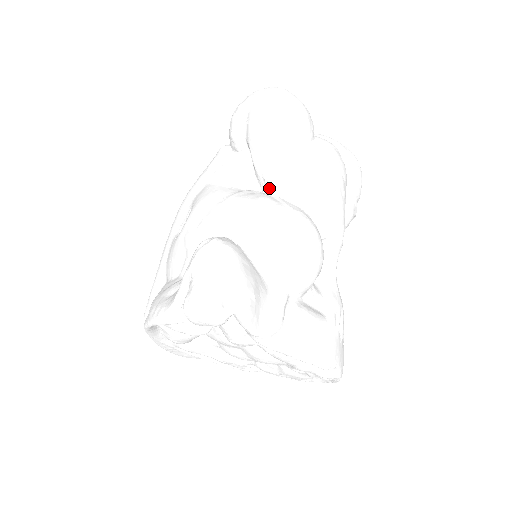
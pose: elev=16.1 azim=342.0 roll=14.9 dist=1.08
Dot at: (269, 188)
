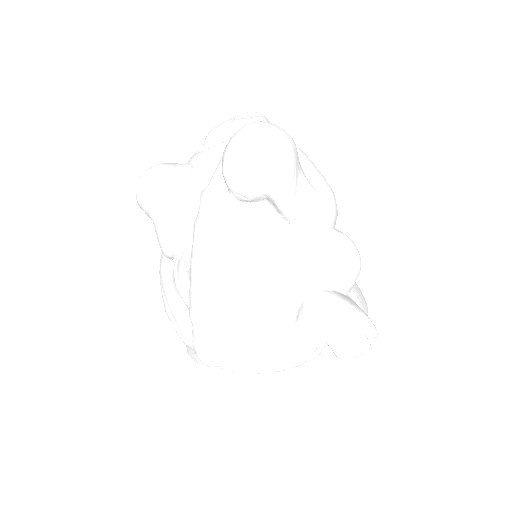
Dot at: (304, 226)
